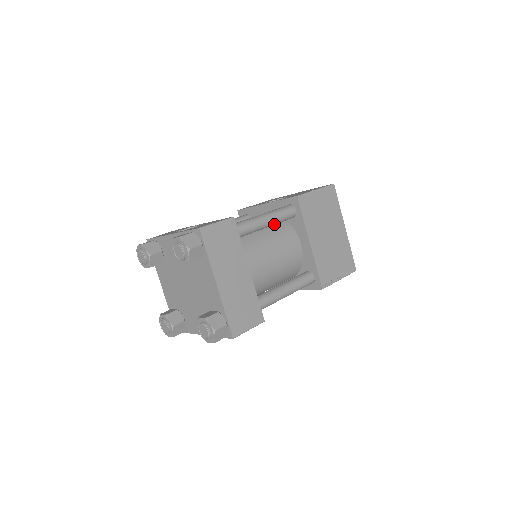
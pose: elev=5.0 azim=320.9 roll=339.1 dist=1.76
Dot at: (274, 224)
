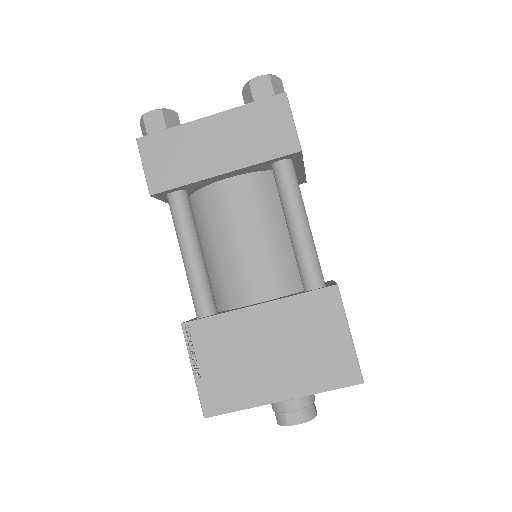
Dot at: occluded
